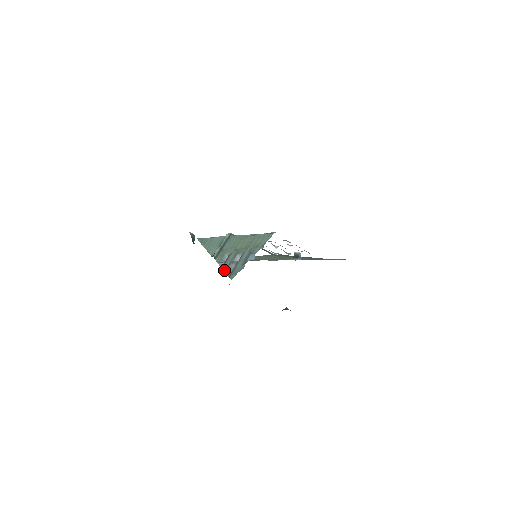
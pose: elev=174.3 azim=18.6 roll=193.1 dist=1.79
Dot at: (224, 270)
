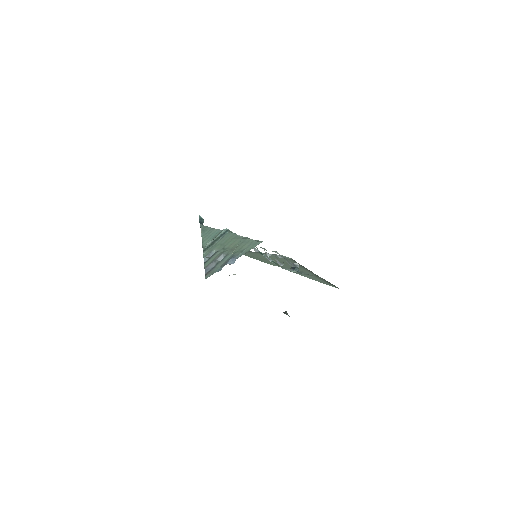
Dot at: (205, 266)
